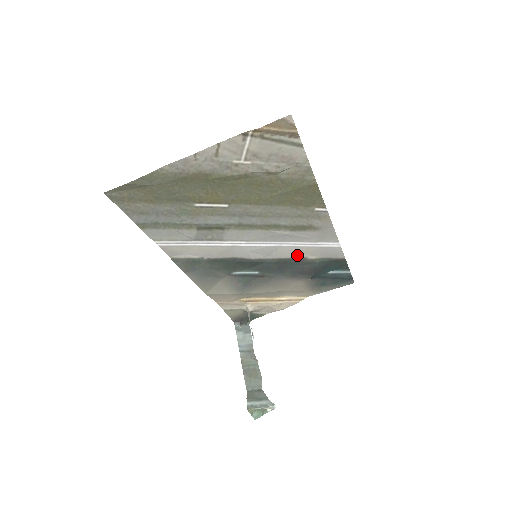
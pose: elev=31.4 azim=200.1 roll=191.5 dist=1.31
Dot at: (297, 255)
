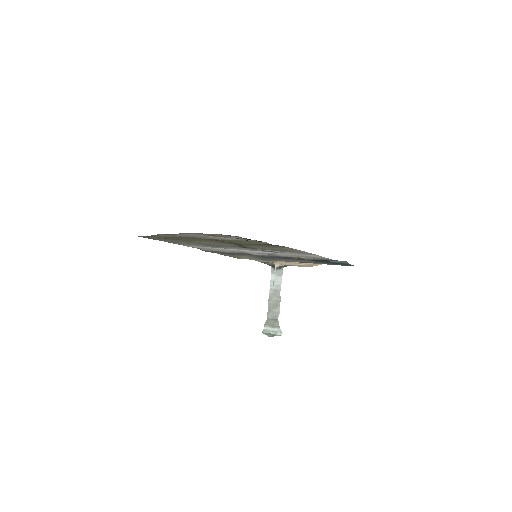
Dot at: (291, 256)
